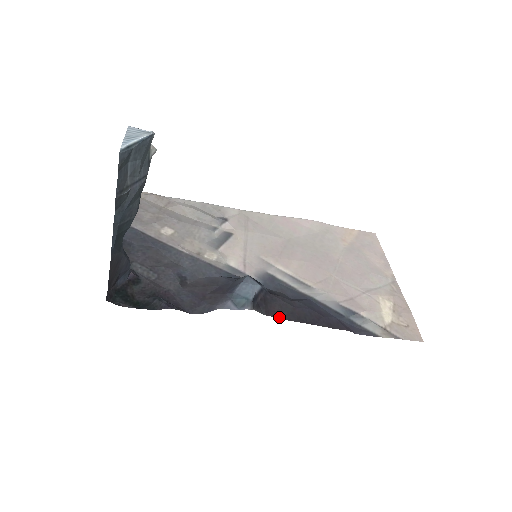
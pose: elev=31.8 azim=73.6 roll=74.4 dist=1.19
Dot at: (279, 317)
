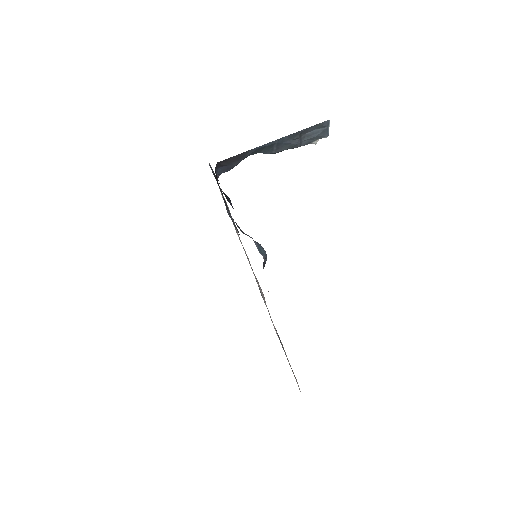
Dot at: occluded
